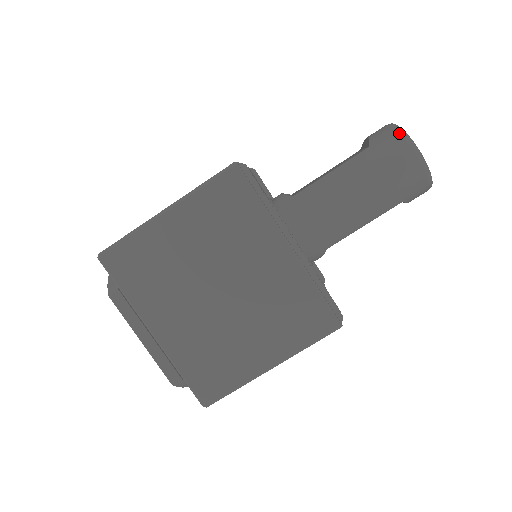
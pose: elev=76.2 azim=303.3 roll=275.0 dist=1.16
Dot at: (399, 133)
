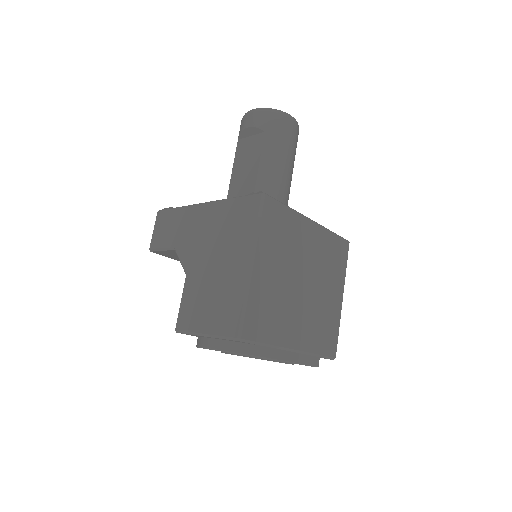
Dot at: (274, 112)
